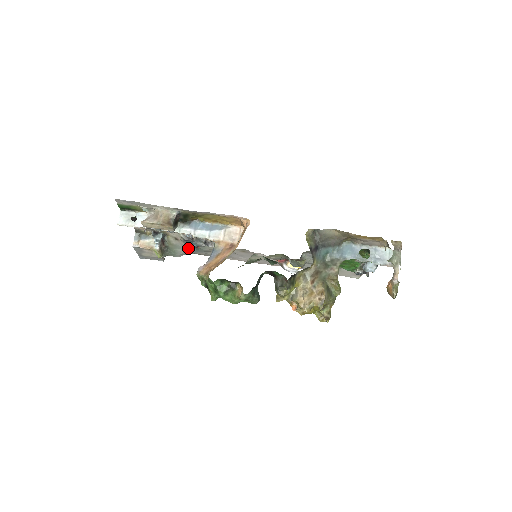
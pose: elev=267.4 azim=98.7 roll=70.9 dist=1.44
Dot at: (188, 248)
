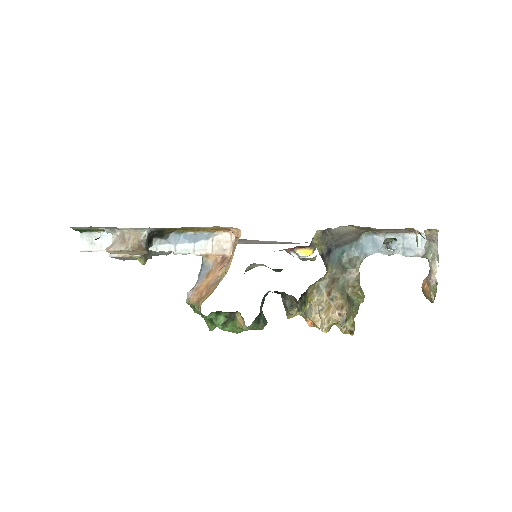
Dot at: occluded
